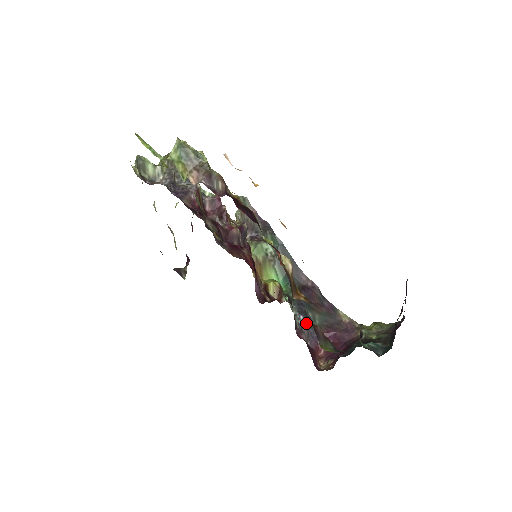
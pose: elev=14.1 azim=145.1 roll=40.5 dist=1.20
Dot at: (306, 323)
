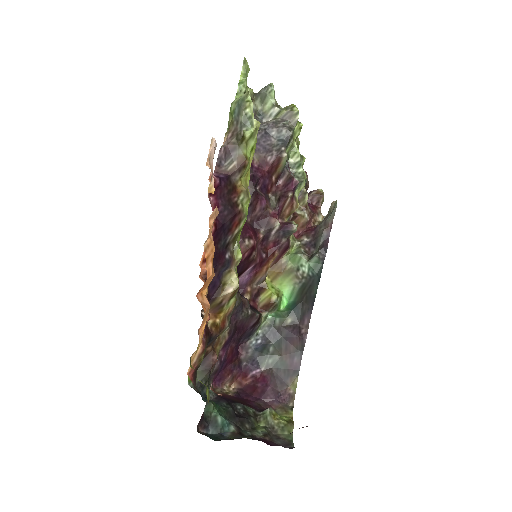
Dot at: (258, 349)
